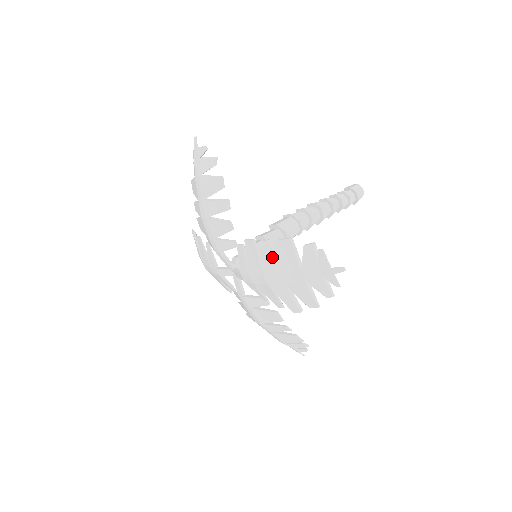
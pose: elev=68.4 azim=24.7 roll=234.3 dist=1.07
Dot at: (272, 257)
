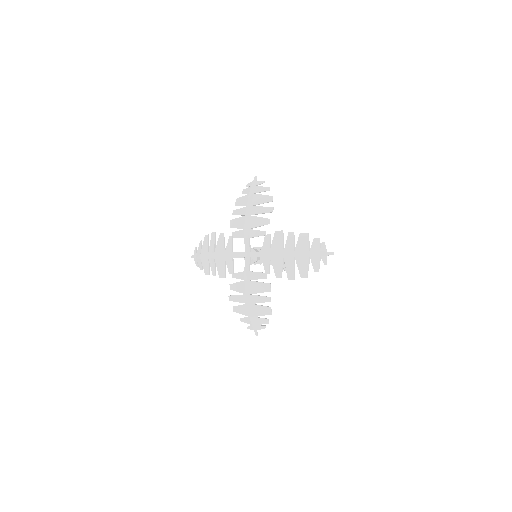
Dot at: (293, 241)
